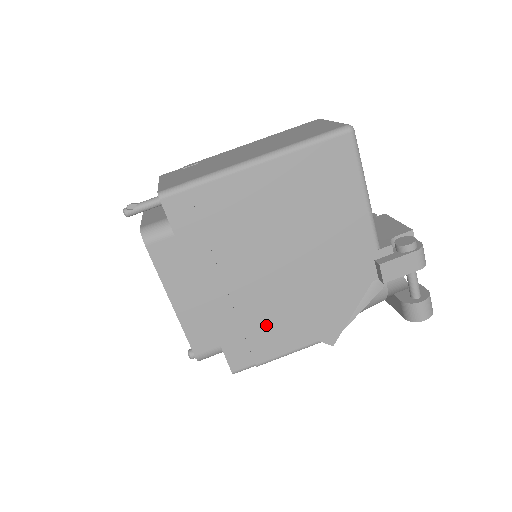
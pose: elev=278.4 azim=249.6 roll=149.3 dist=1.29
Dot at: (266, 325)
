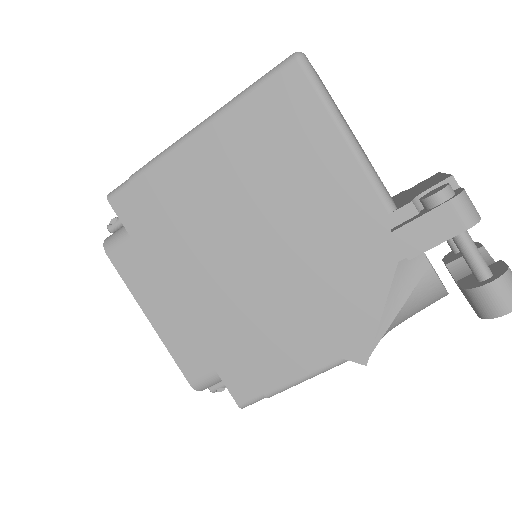
Dot at: (262, 339)
